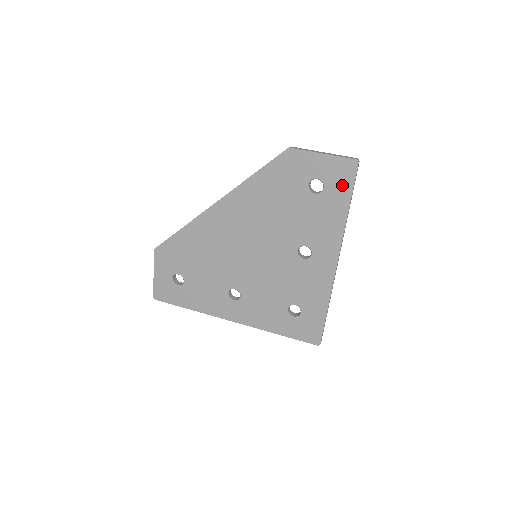
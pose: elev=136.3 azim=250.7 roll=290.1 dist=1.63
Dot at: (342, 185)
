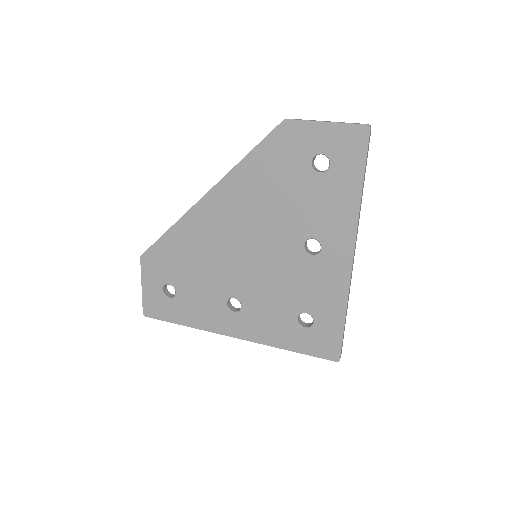
Dot at: (352, 158)
